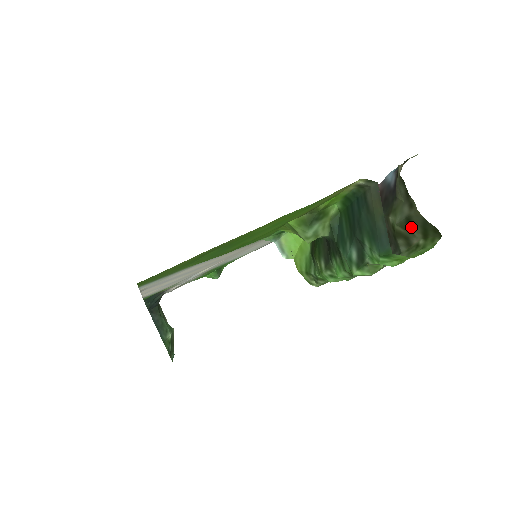
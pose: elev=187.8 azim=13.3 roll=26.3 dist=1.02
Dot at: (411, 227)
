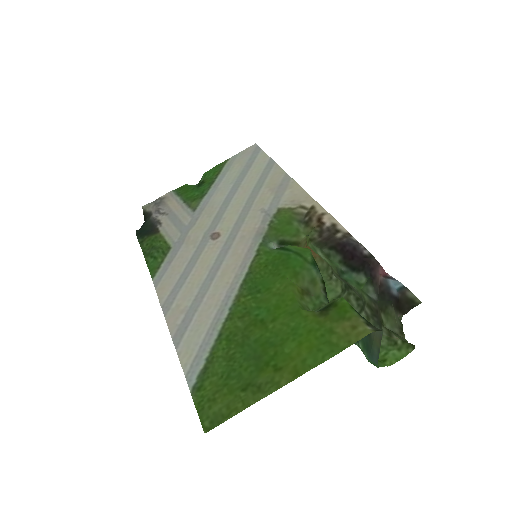
Dot at: (396, 335)
